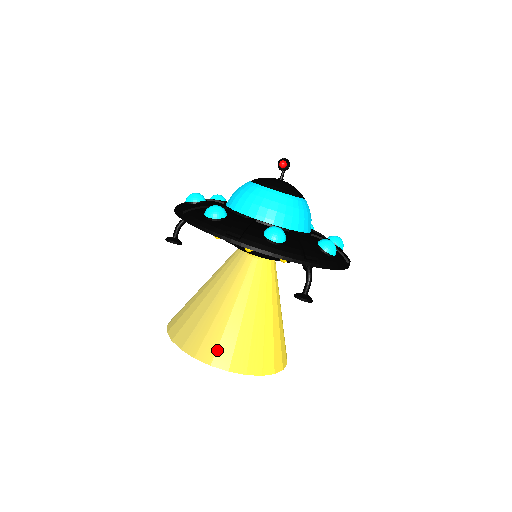
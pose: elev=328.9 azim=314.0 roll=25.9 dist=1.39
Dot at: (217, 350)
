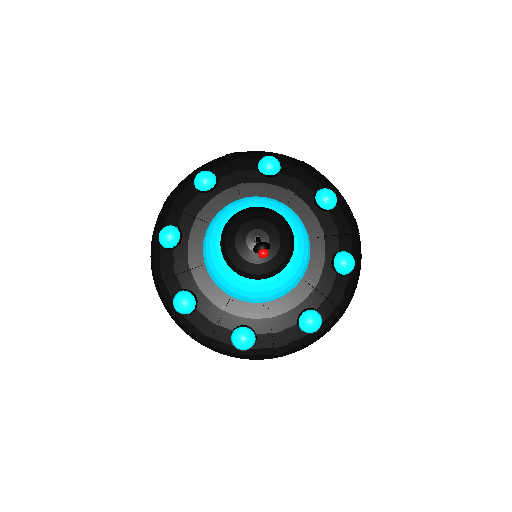
Dot at: occluded
